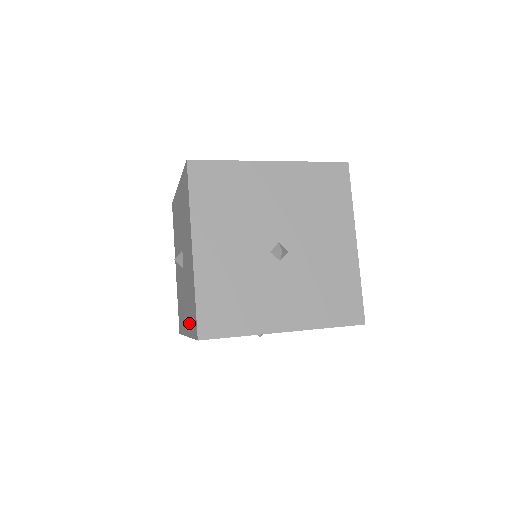
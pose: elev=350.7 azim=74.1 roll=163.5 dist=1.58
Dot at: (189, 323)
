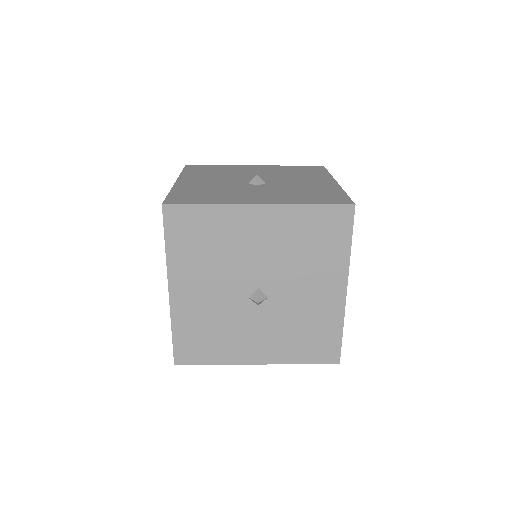
Dot at: occluded
